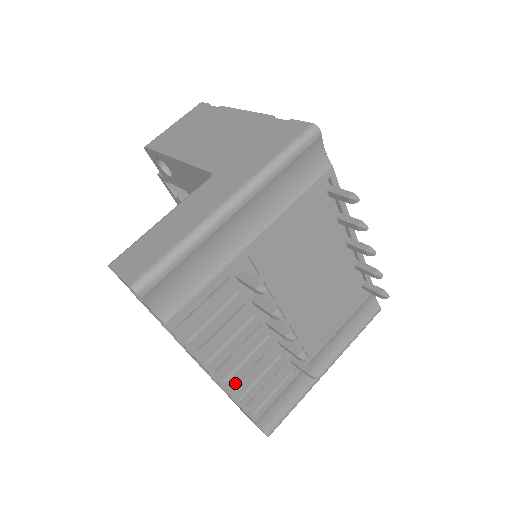
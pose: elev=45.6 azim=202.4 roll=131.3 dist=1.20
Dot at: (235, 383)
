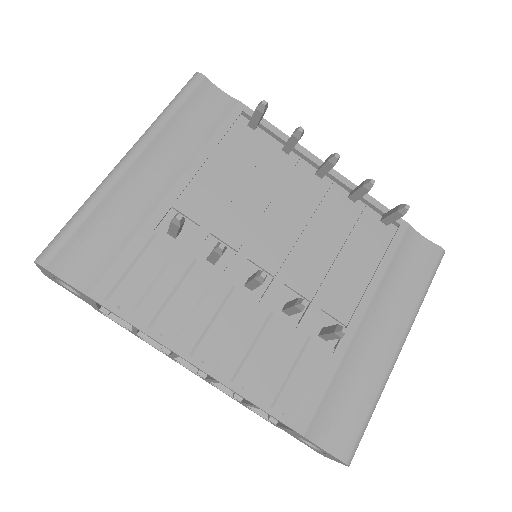
Dot at: (233, 371)
